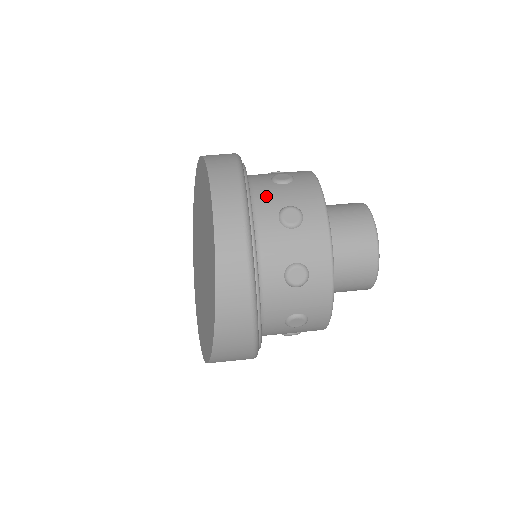
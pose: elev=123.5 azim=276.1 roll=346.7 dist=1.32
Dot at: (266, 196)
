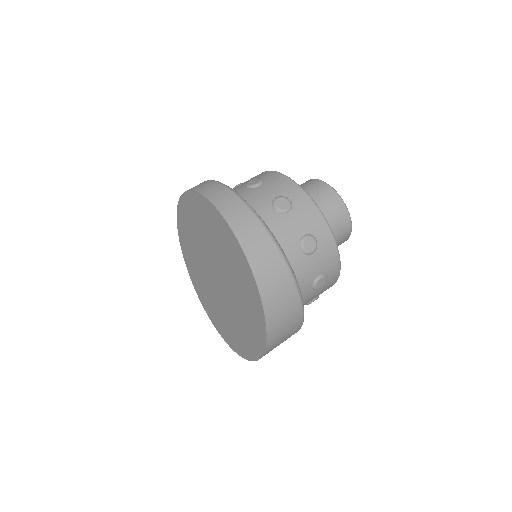
Dot at: occluded
